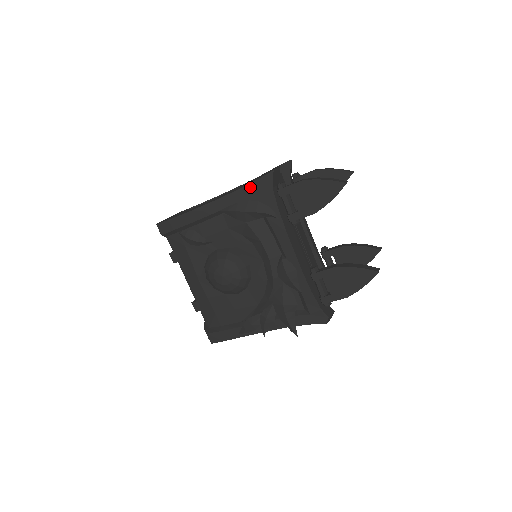
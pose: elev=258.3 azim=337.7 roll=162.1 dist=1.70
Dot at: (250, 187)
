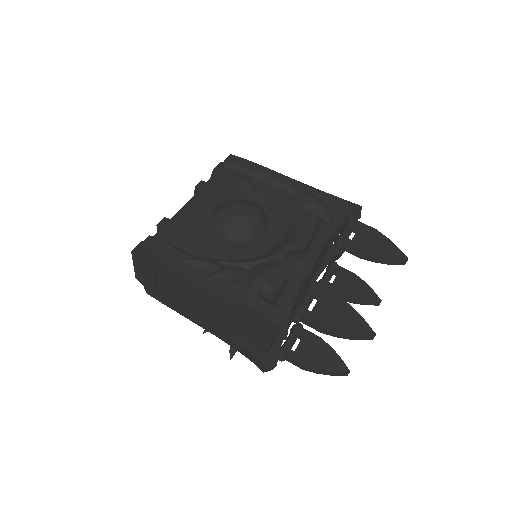
Dot at: (333, 198)
